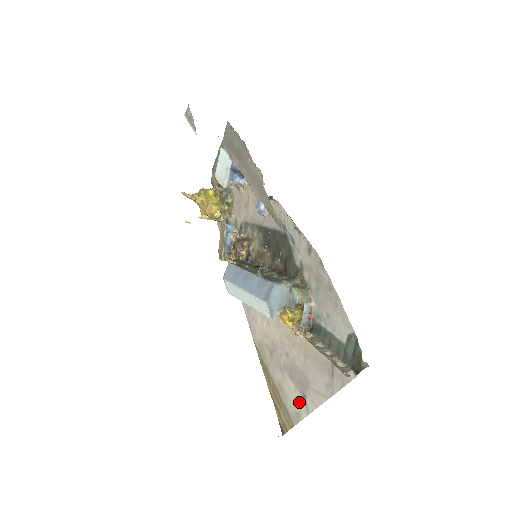
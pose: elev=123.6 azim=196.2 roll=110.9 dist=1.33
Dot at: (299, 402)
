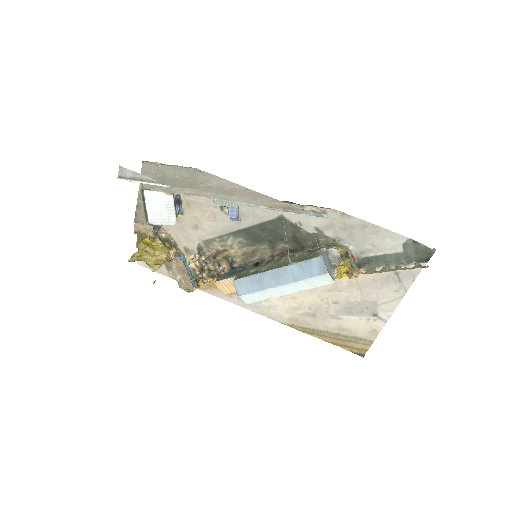
Dot at: (371, 322)
